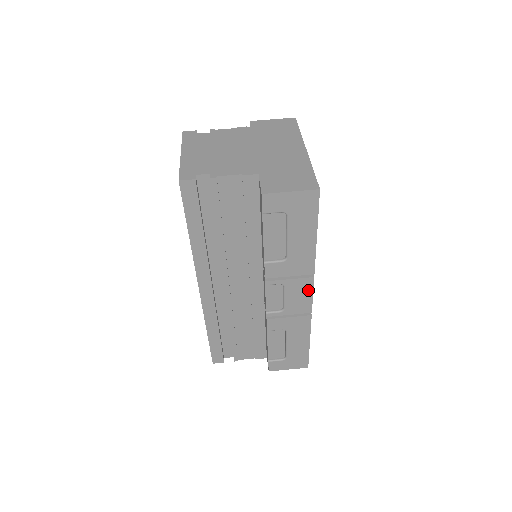
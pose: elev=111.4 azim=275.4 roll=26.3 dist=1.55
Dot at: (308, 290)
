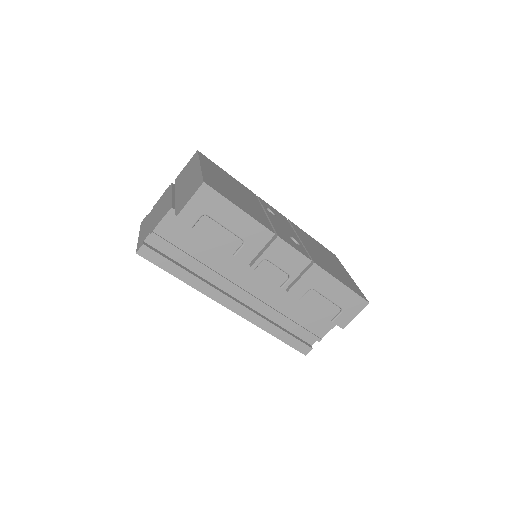
Dot at: (287, 248)
